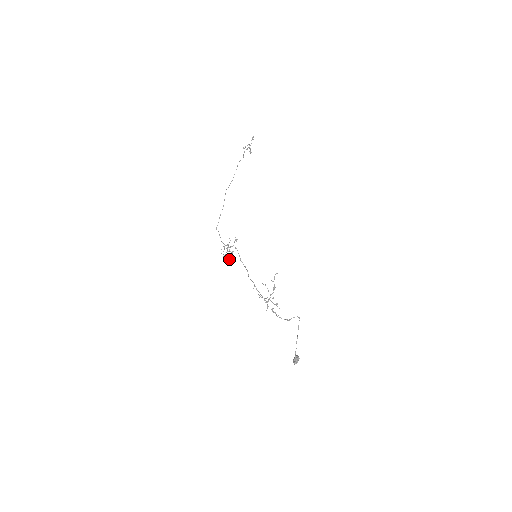
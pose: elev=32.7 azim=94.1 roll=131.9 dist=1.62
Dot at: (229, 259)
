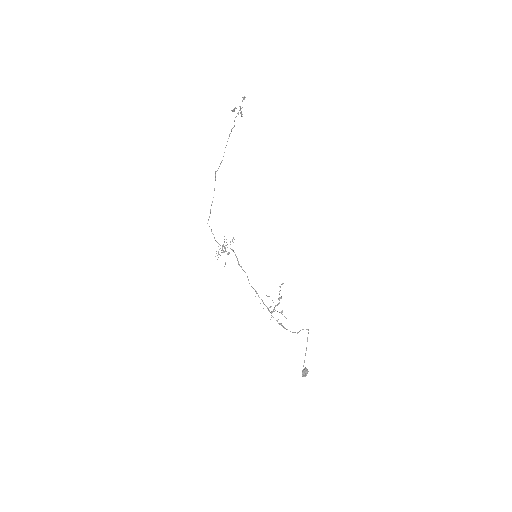
Dot at: (225, 263)
